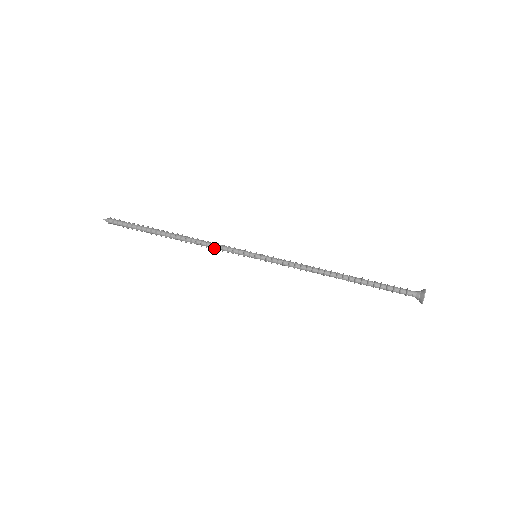
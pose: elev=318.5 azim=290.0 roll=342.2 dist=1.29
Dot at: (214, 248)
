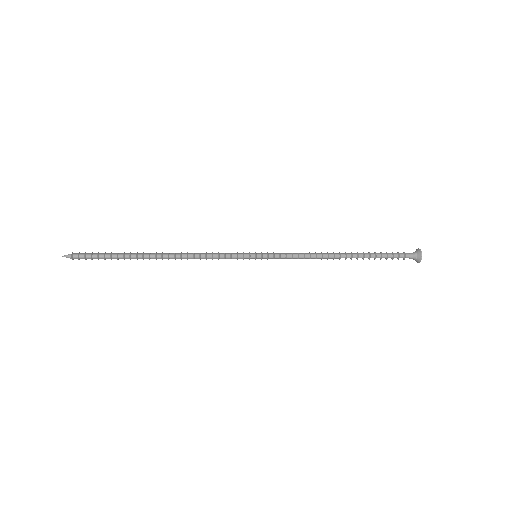
Dot at: (209, 258)
